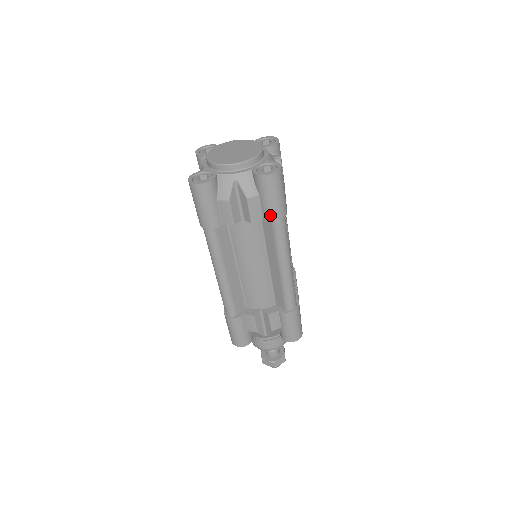
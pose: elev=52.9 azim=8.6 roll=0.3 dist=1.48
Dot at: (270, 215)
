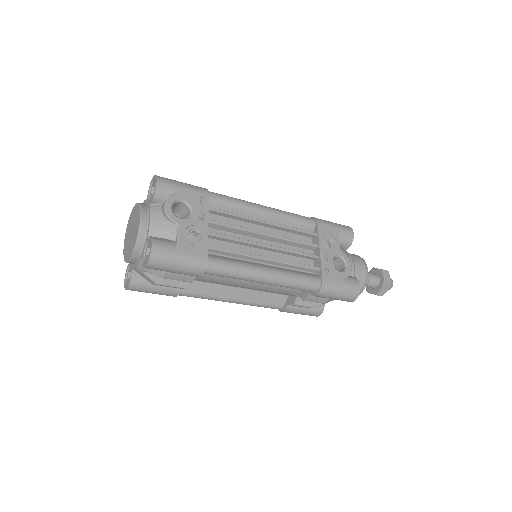
Dot at: (192, 275)
